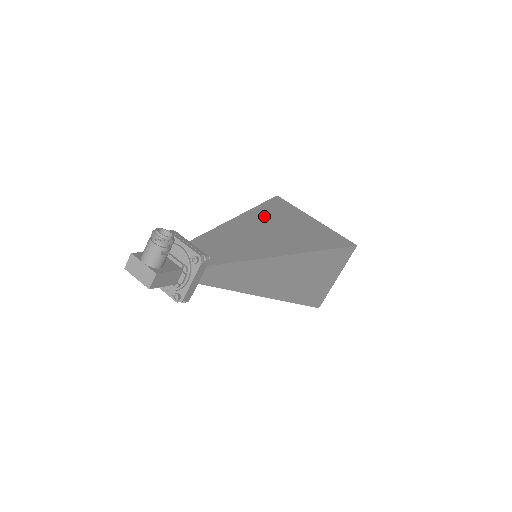
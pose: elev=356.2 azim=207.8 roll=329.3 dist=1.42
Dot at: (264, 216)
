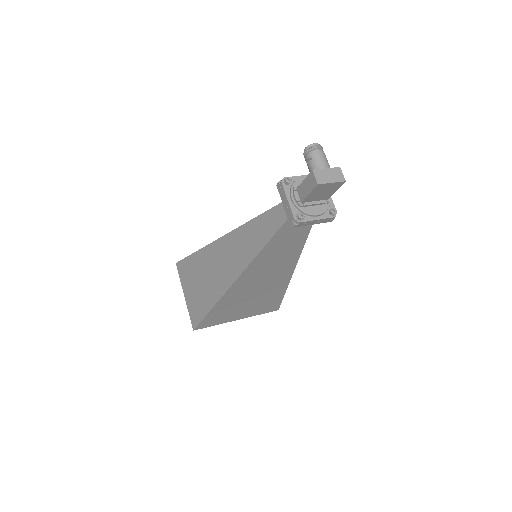
Dot at: occluded
